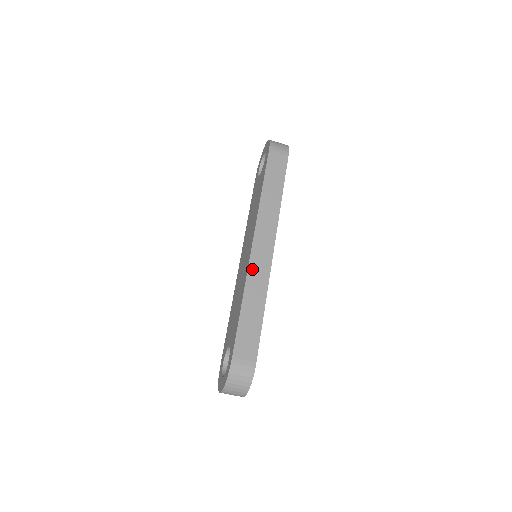
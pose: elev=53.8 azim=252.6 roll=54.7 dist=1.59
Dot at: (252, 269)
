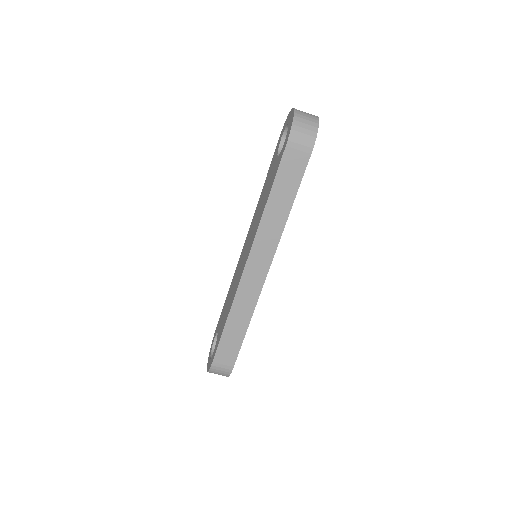
Dot at: (241, 291)
